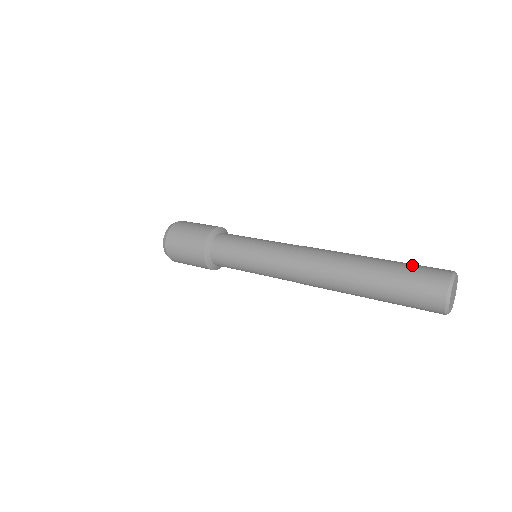
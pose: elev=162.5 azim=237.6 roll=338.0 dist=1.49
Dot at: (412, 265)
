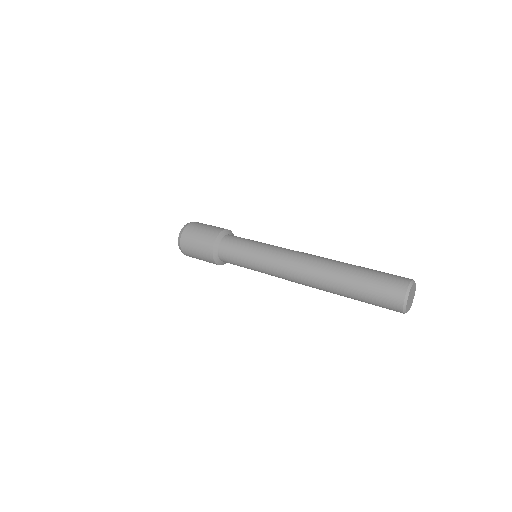
Dot at: occluded
